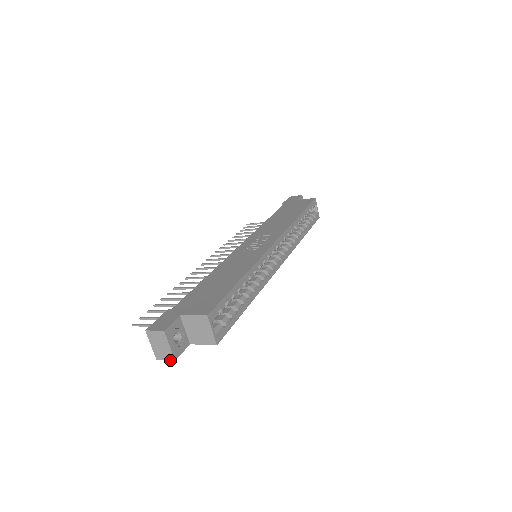
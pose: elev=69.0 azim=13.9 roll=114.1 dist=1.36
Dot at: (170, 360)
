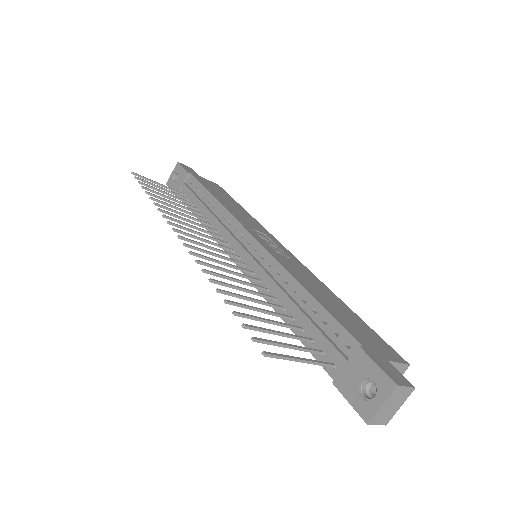
Dot at: occluded
